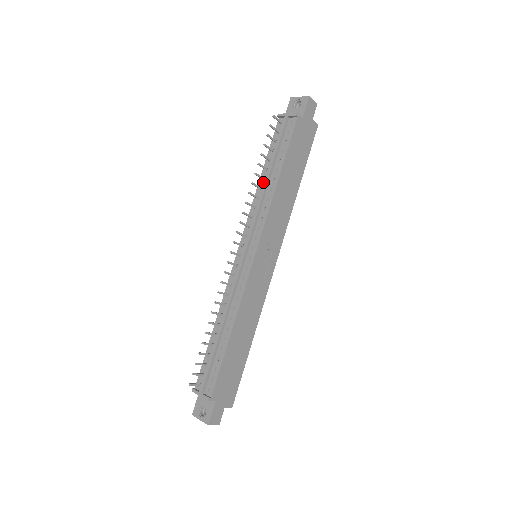
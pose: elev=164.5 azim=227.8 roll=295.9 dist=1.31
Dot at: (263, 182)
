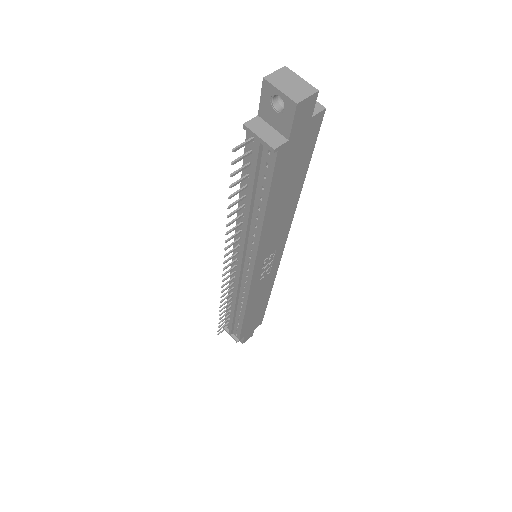
Dot at: (244, 209)
